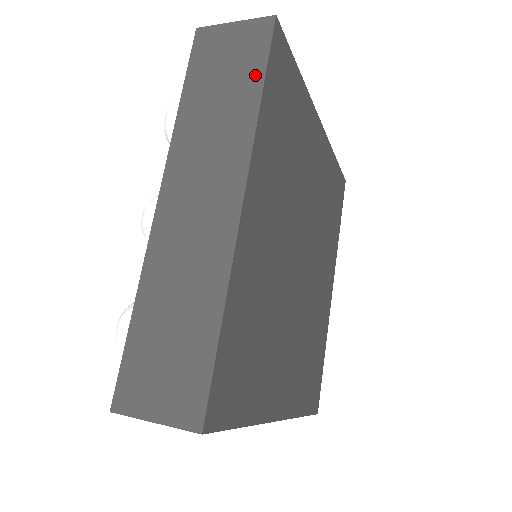
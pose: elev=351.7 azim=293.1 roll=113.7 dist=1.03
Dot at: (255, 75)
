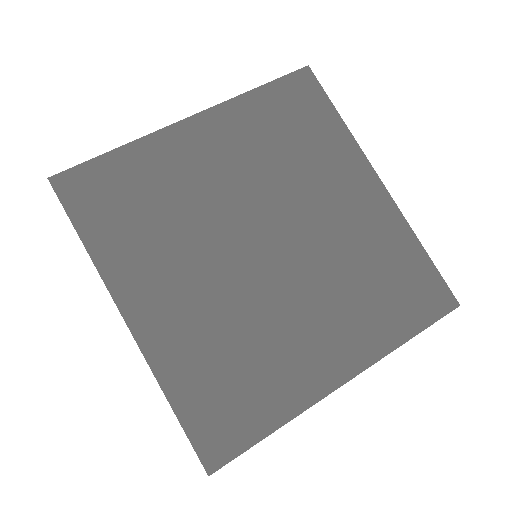
Dot at: (75, 229)
